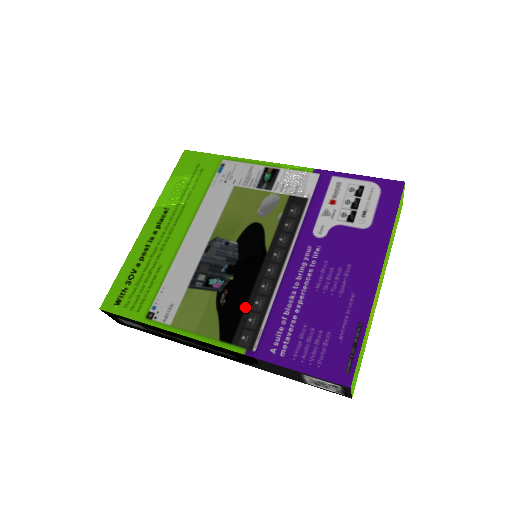
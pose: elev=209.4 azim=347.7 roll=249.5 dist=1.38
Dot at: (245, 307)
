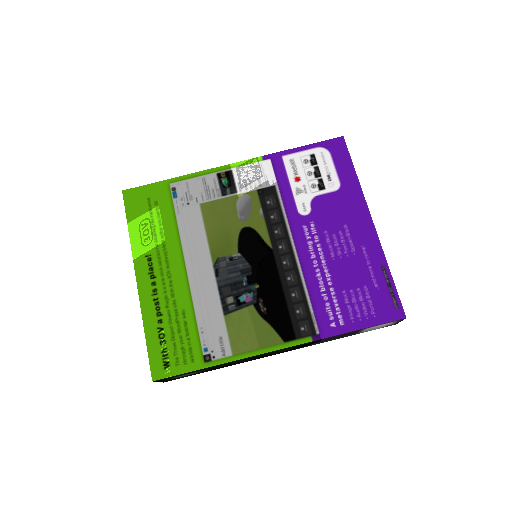
Dot at: (286, 304)
